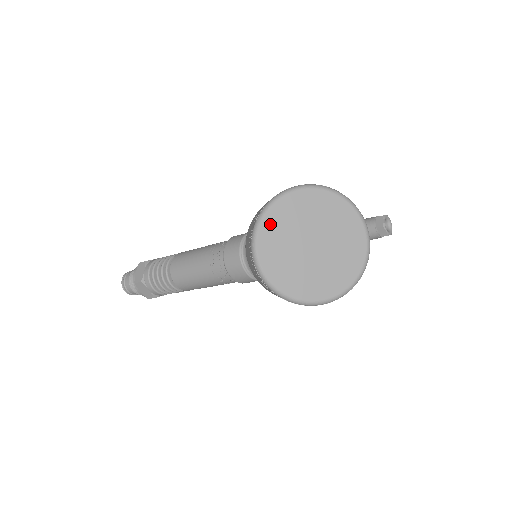
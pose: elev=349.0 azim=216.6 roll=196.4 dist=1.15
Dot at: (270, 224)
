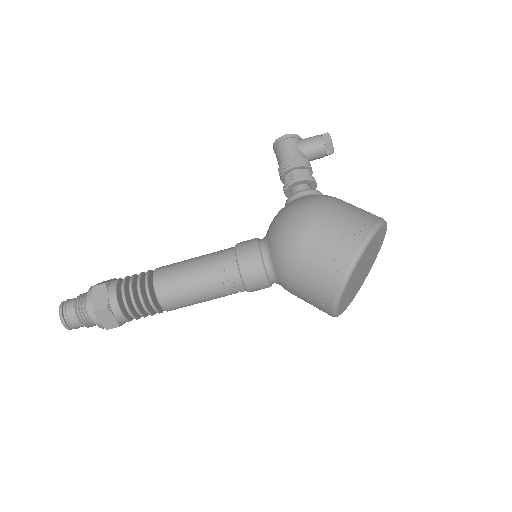
Dot at: (346, 291)
